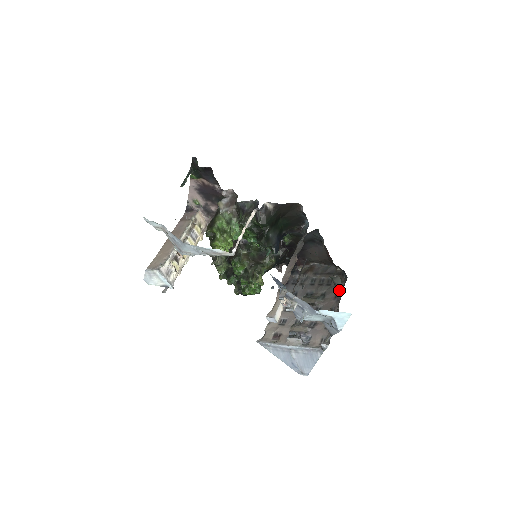
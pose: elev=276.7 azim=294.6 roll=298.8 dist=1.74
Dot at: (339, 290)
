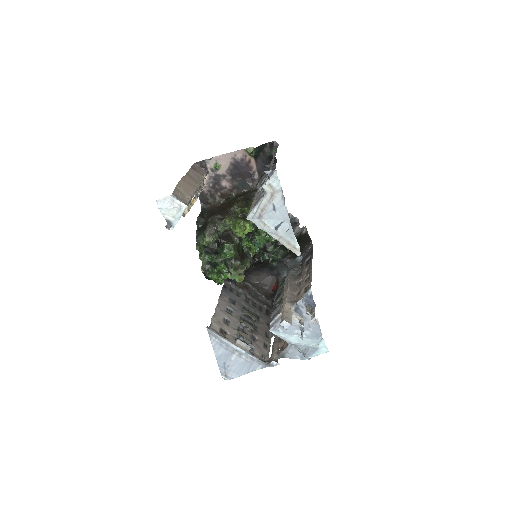
Dot at: occluded
